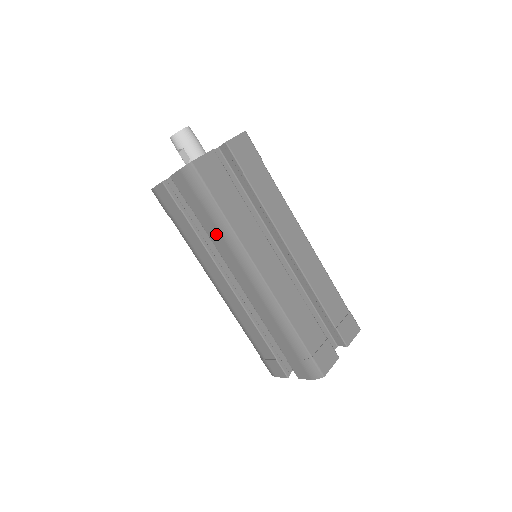
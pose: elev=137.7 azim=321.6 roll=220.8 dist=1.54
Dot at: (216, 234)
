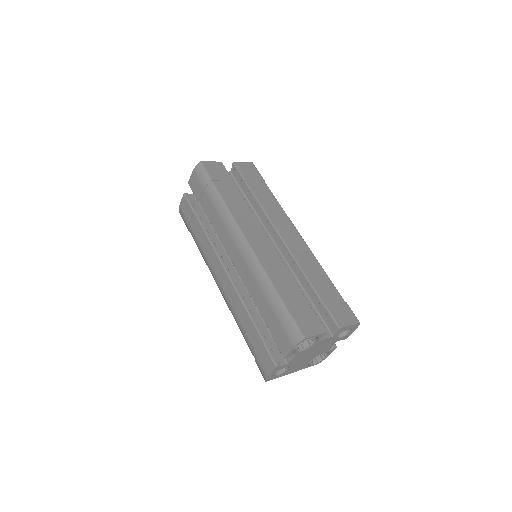
Dot at: (214, 216)
